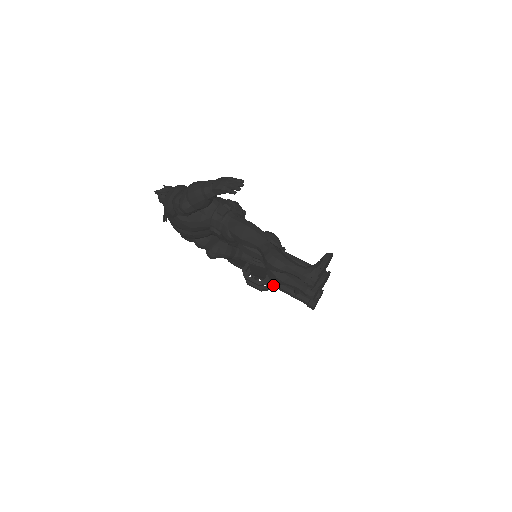
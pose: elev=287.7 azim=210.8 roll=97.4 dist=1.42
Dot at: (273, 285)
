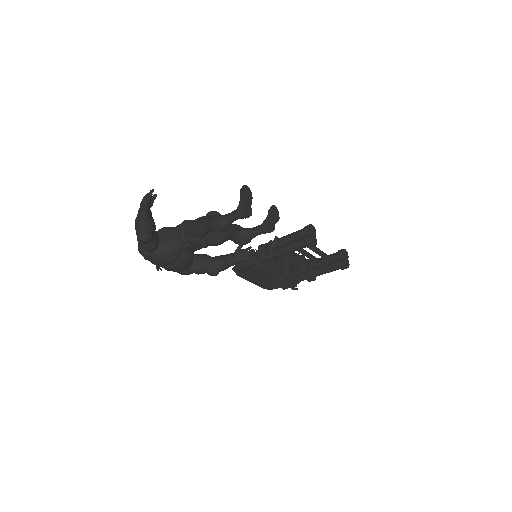
Dot at: (308, 277)
